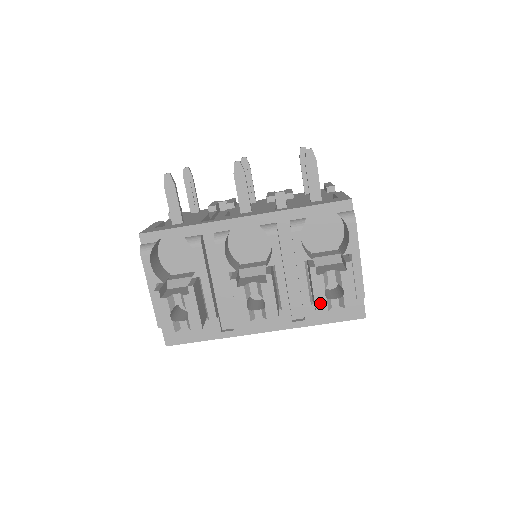
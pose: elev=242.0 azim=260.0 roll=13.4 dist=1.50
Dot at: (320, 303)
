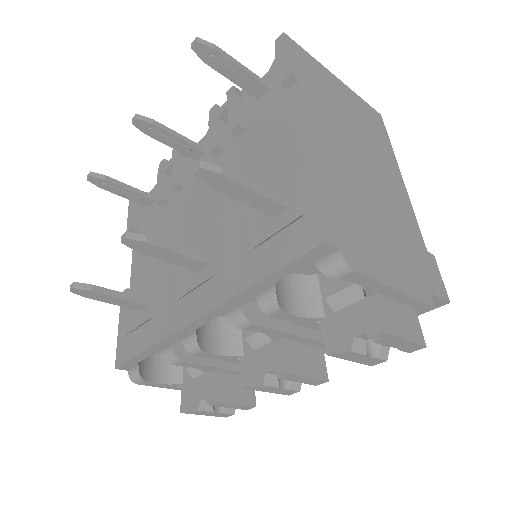
Dot at: (370, 362)
